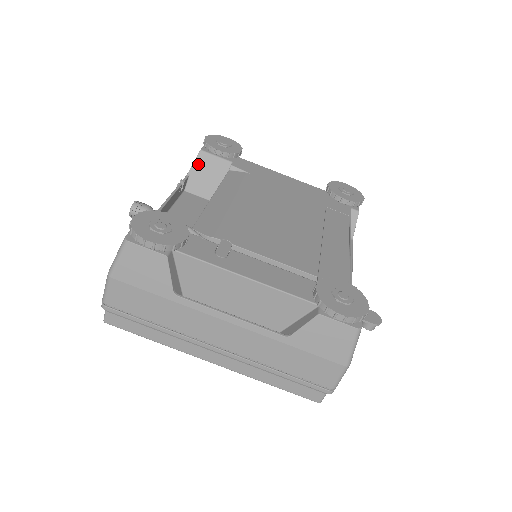
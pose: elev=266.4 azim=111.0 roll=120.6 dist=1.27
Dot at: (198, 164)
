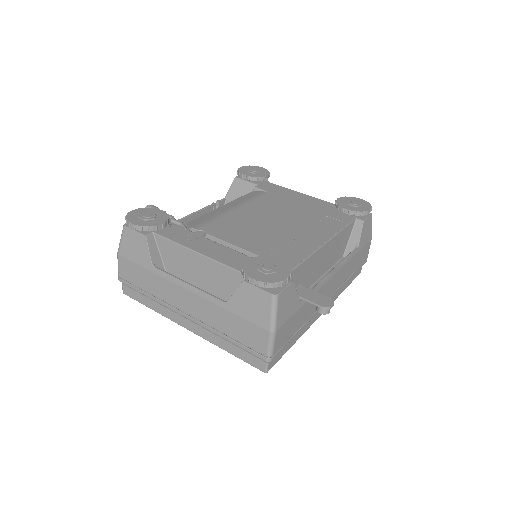
Dot at: (233, 188)
